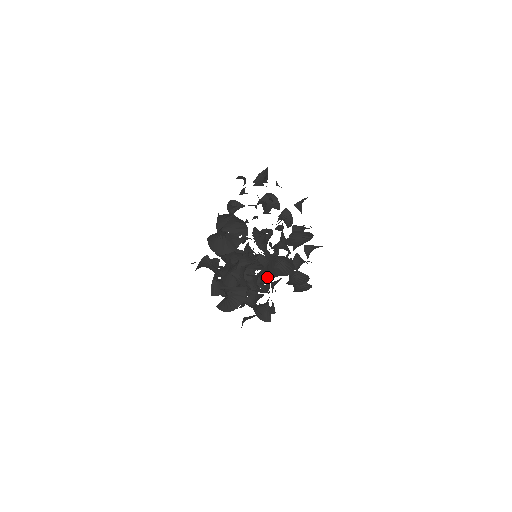
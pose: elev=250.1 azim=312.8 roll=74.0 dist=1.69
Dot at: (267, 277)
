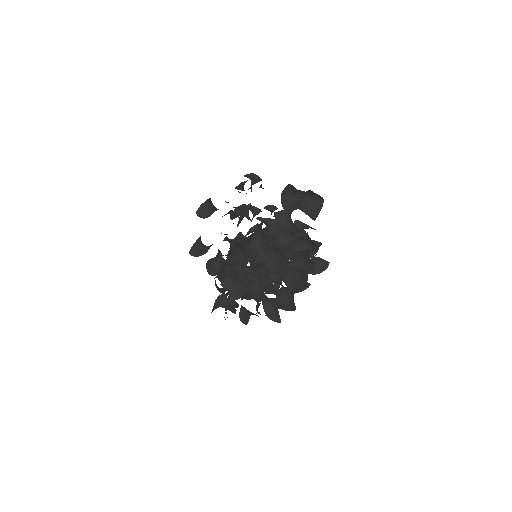
Dot at: occluded
